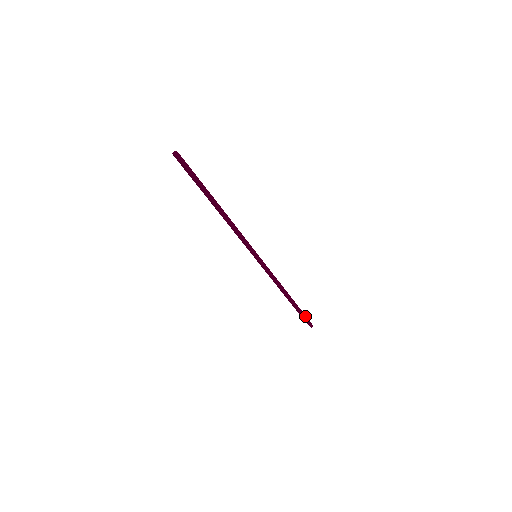
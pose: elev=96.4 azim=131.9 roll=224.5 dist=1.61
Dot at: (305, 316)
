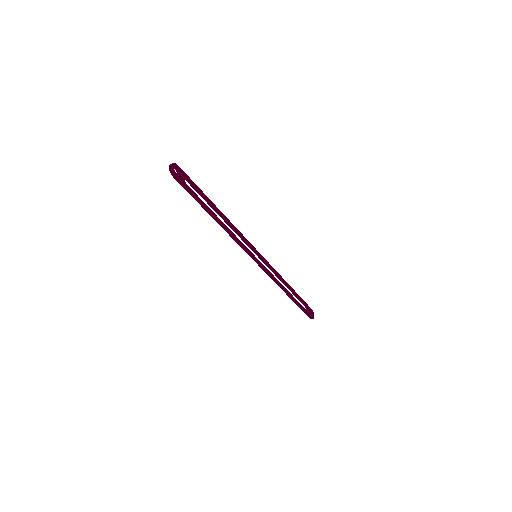
Dot at: (304, 310)
